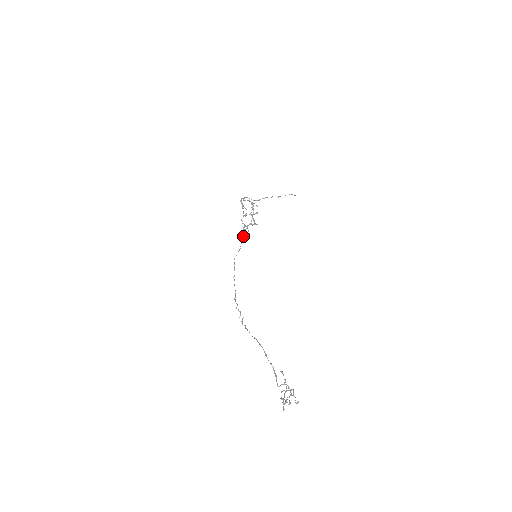
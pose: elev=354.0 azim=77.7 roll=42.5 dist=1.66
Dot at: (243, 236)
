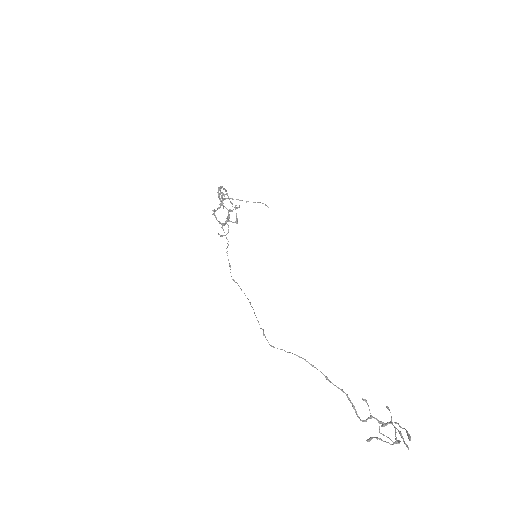
Dot at: occluded
